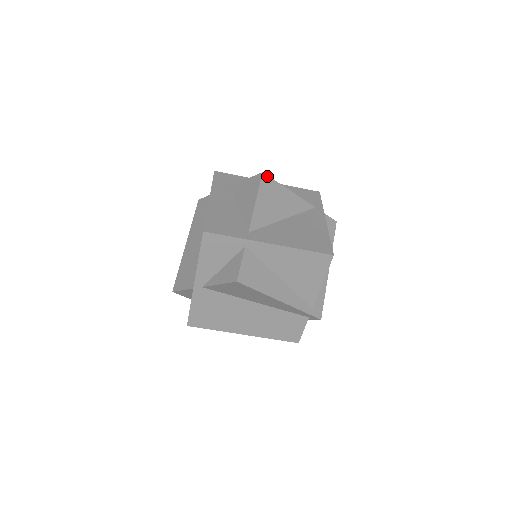
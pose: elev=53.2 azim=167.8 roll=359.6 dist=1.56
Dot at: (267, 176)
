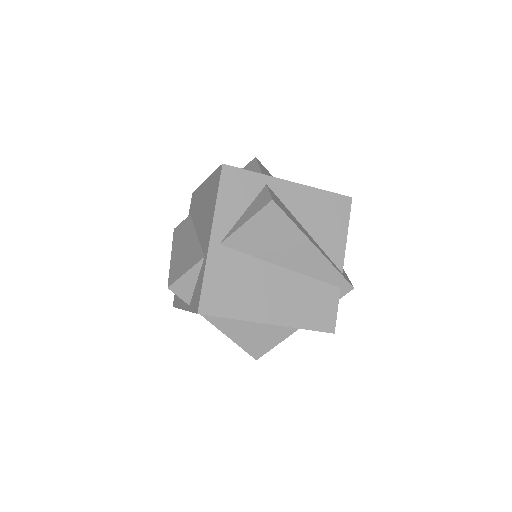
Dot at: (260, 162)
